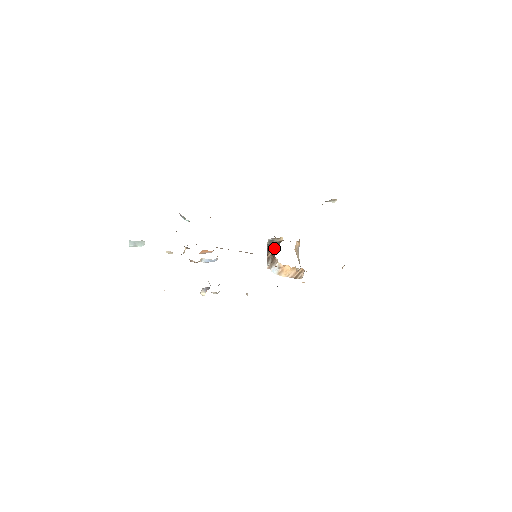
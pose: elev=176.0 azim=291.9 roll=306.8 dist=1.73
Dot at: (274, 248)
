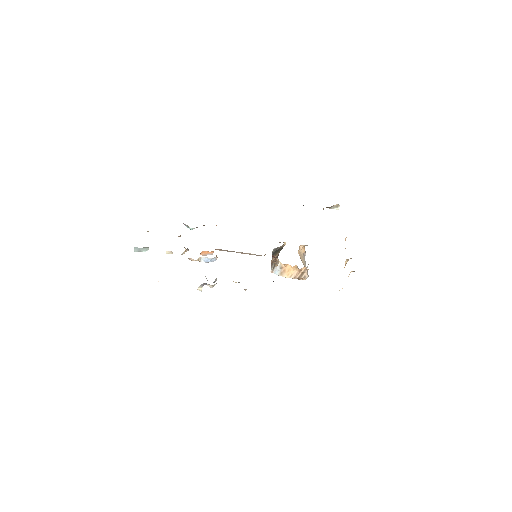
Dot at: (277, 253)
